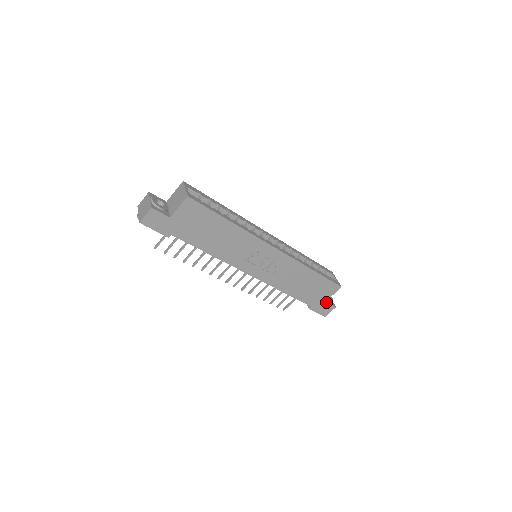
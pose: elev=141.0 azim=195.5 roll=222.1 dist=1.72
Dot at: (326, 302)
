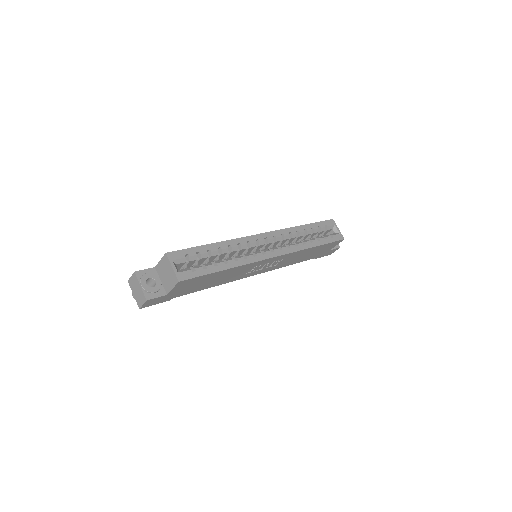
Dot at: (330, 250)
